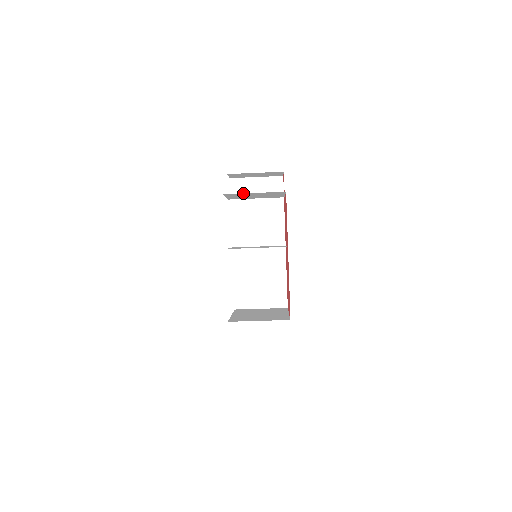
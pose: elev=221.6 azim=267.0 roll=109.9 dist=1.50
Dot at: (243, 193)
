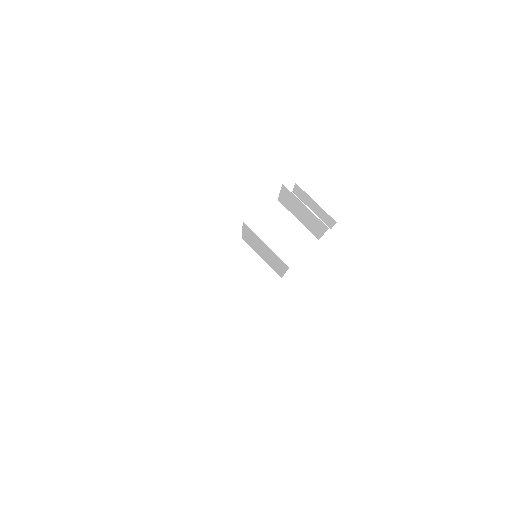
Dot at: (297, 198)
